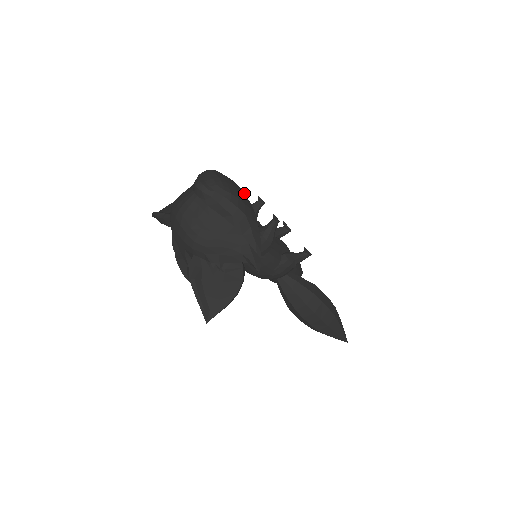
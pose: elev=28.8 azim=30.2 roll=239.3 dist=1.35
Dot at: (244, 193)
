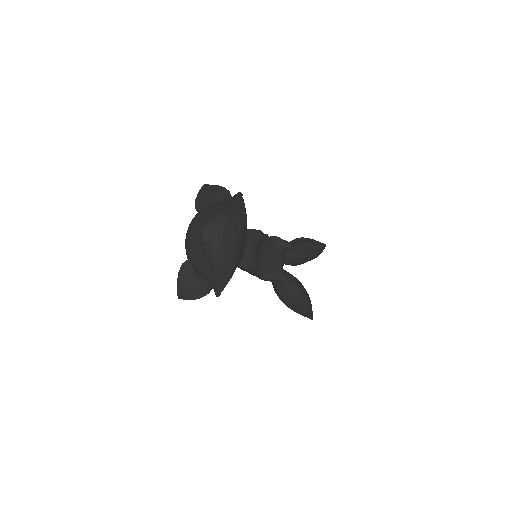
Dot at: (239, 243)
